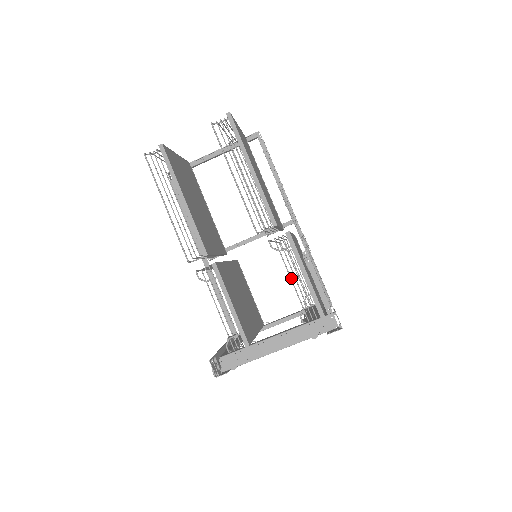
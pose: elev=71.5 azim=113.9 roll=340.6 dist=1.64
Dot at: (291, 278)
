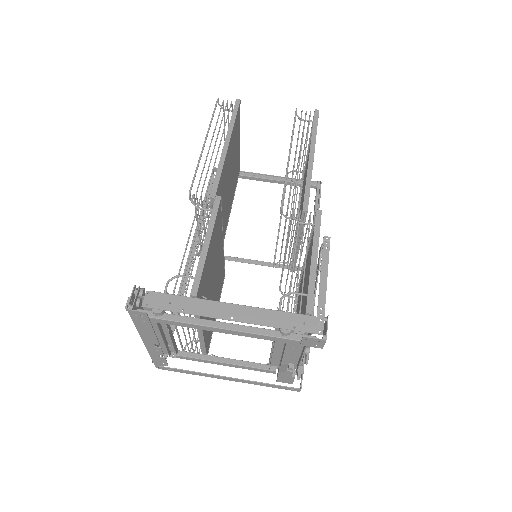
Dot at: occluded
